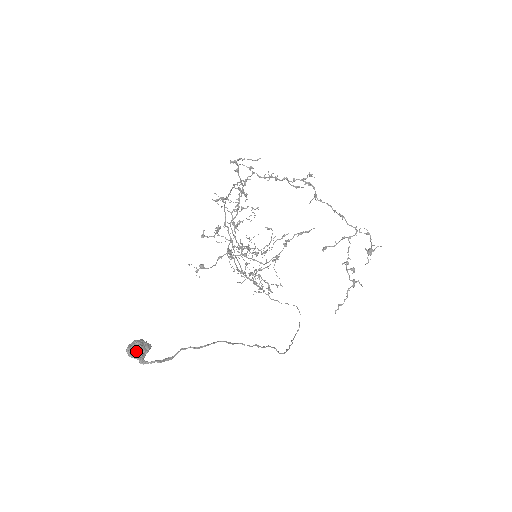
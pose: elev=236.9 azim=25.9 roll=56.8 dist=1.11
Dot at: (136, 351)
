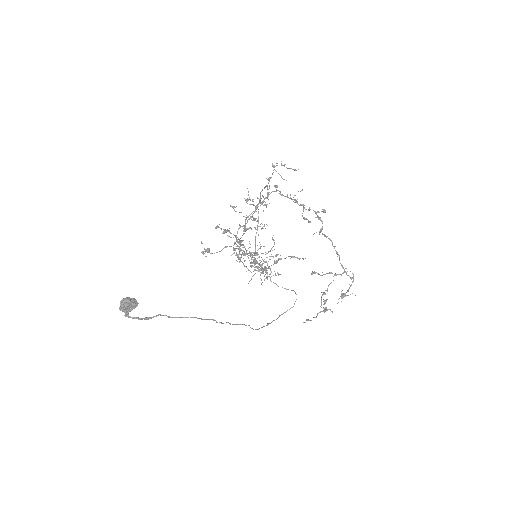
Dot at: (124, 307)
